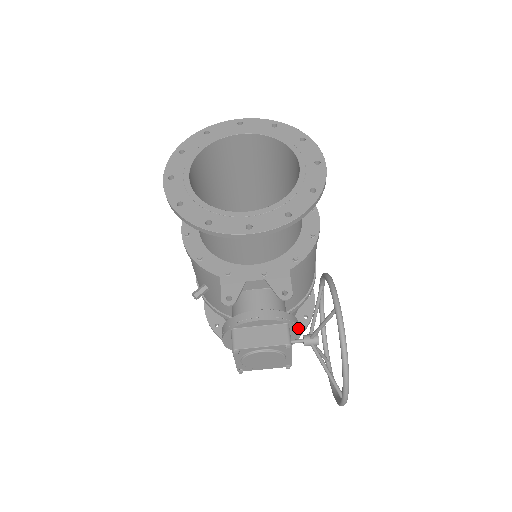
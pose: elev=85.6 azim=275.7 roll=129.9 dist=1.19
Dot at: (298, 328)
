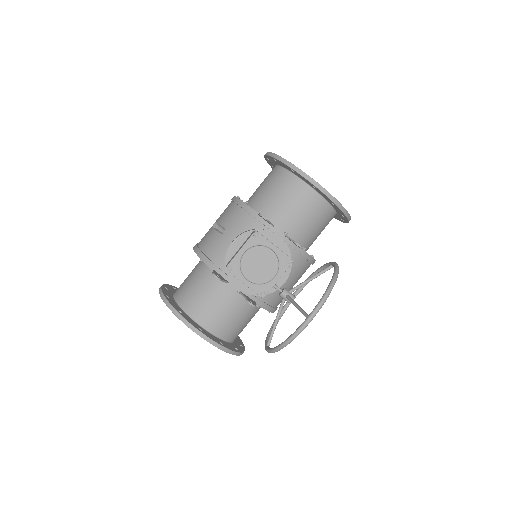
Dot at: (289, 273)
